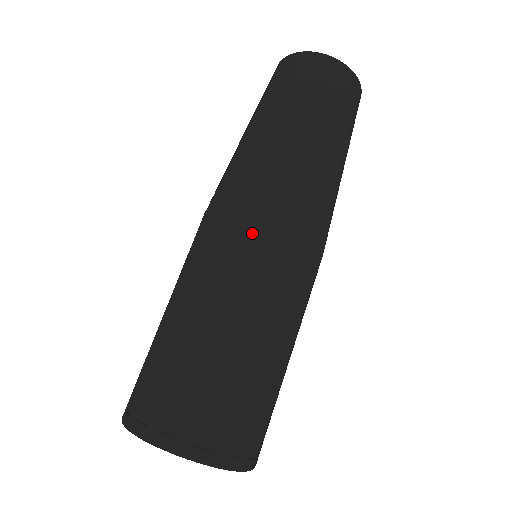
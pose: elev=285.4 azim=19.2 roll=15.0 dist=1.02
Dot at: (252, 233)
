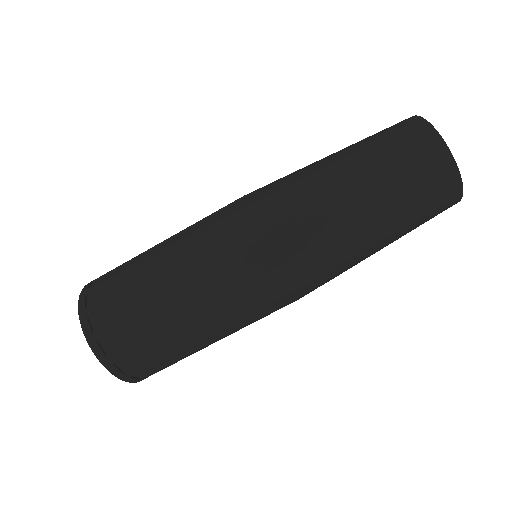
Dot at: (259, 273)
